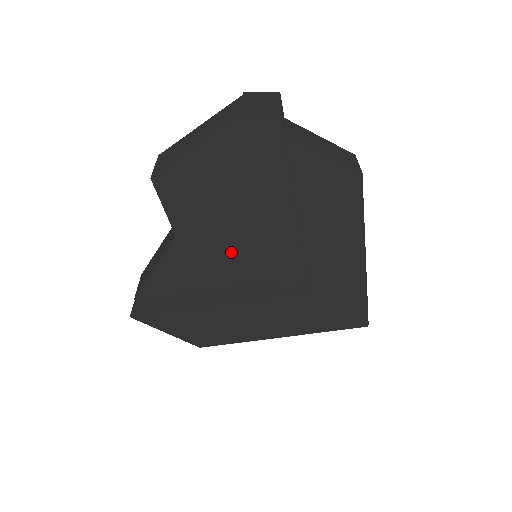
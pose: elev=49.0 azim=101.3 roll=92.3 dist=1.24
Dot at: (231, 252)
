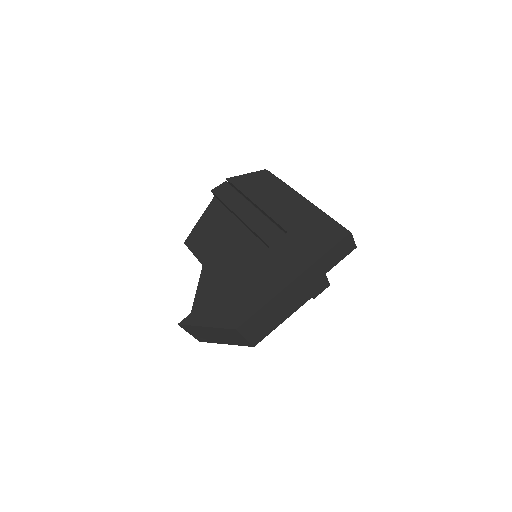
Dot at: (237, 257)
